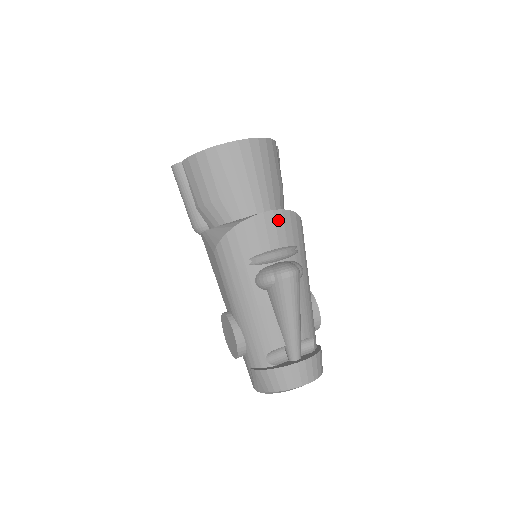
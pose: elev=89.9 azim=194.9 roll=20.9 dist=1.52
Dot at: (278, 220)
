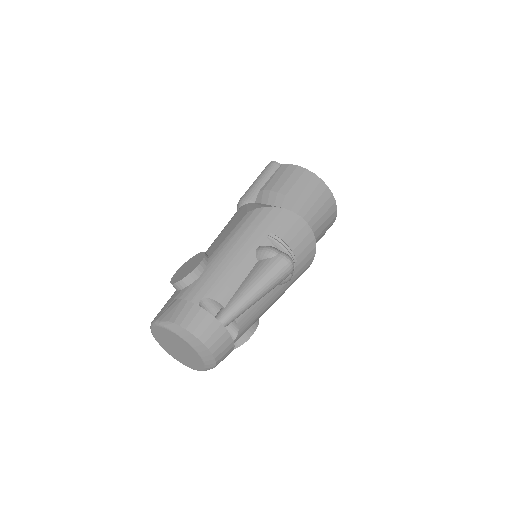
Dot at: (308, 239)
